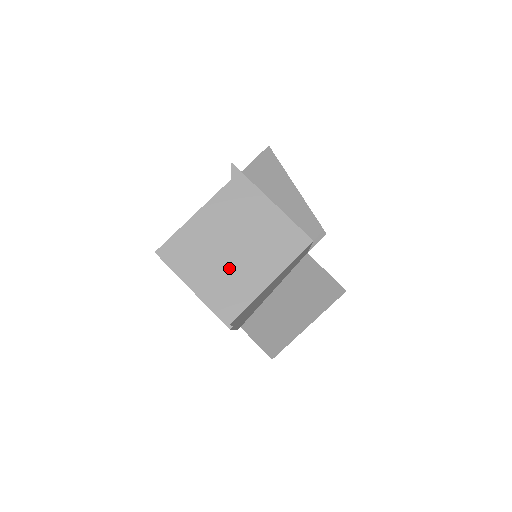
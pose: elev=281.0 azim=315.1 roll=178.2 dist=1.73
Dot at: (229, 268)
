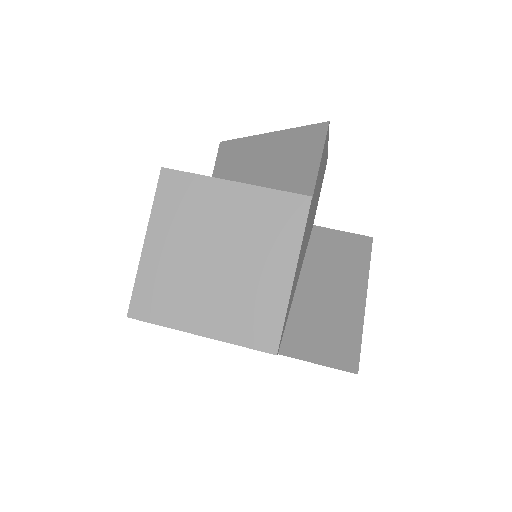
Dot at: occluded
